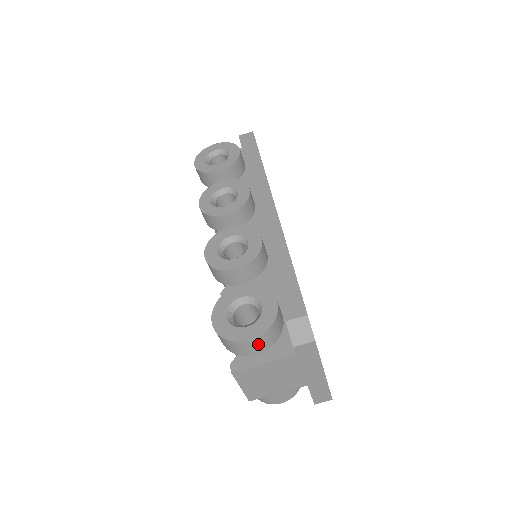
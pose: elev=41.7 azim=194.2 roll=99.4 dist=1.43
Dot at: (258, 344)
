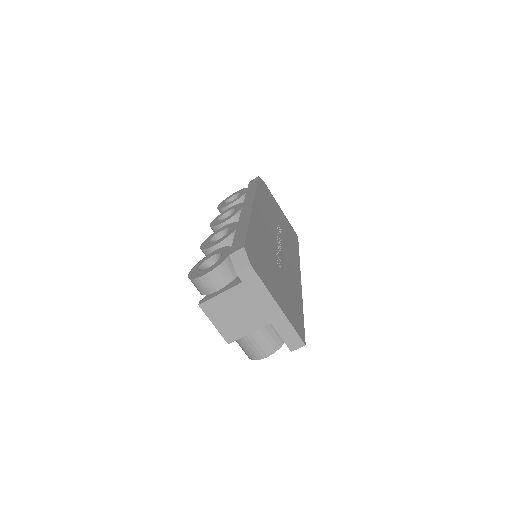
Dot at: (215, 279)
